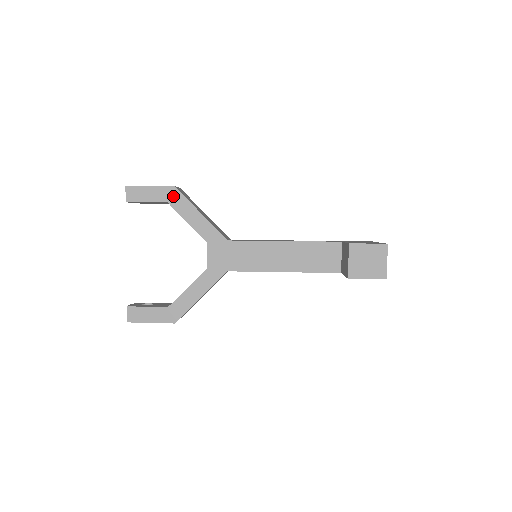
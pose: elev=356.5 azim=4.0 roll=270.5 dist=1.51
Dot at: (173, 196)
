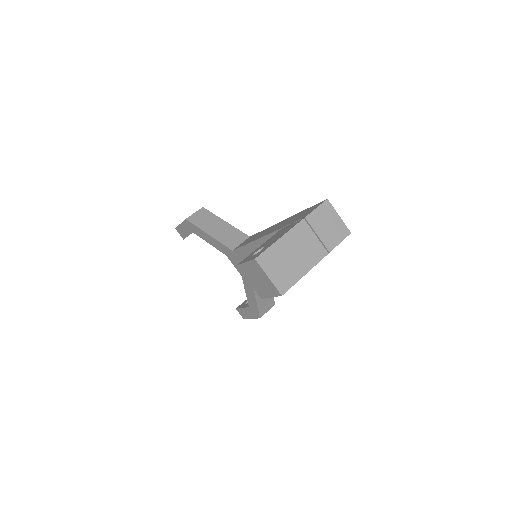
Dot at: (191, 227)
